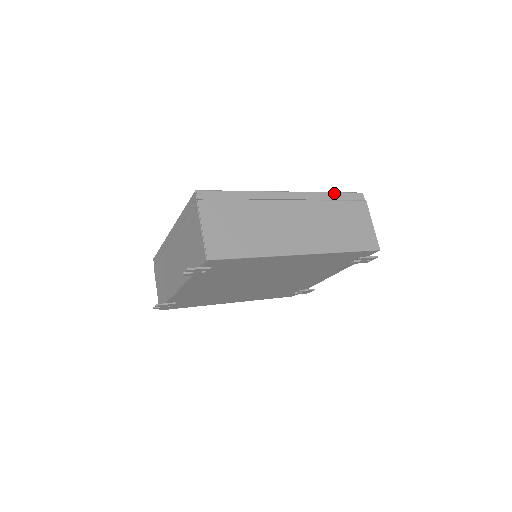
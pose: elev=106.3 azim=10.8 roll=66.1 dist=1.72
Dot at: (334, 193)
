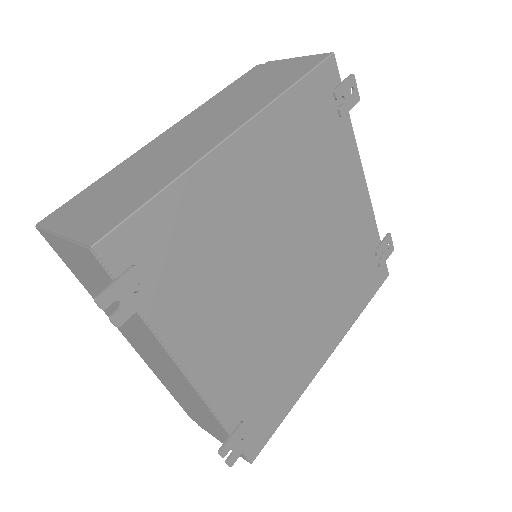
Dot at: (223, 90)
